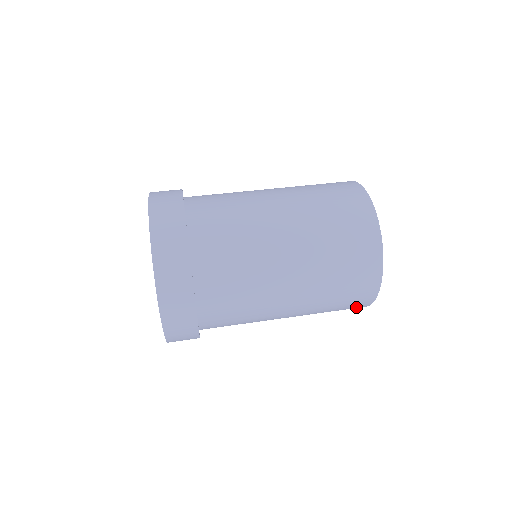
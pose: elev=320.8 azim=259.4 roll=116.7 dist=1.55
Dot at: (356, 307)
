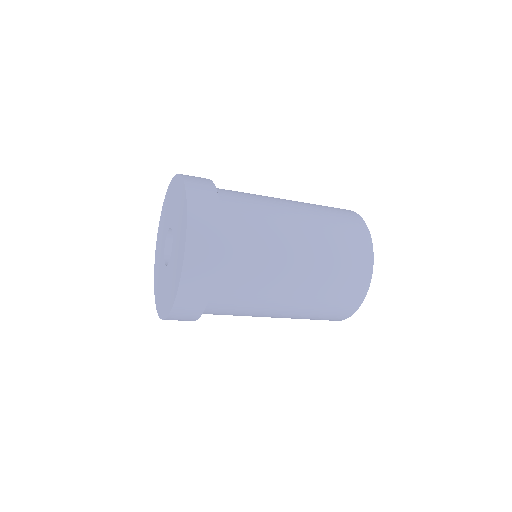
Dot at: (362, 265)
